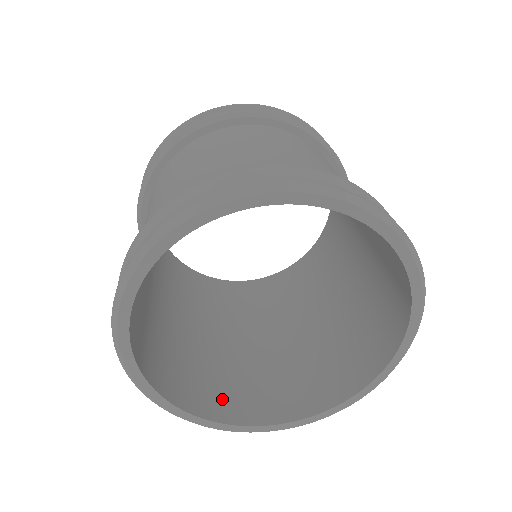
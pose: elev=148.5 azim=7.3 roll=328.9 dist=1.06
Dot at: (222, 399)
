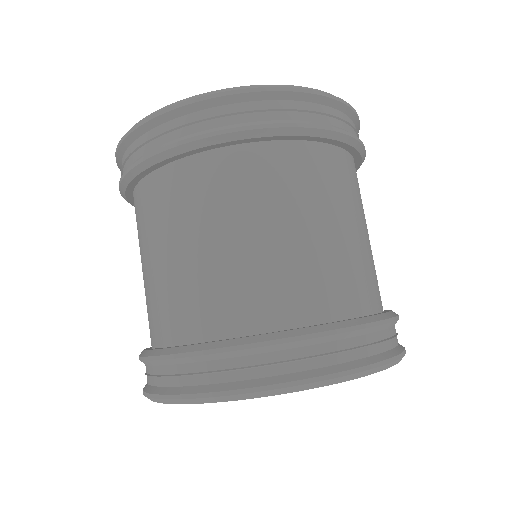
Dot at: occluded
